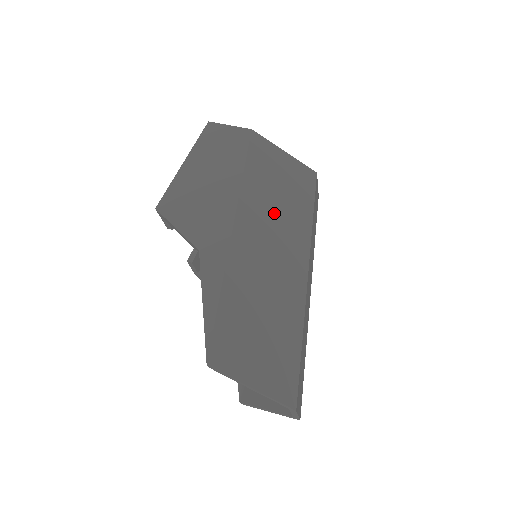
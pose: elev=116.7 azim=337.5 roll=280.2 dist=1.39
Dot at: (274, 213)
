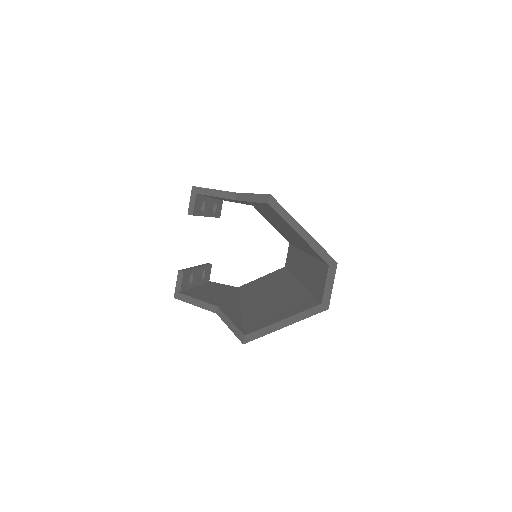
Dot at: occluded
